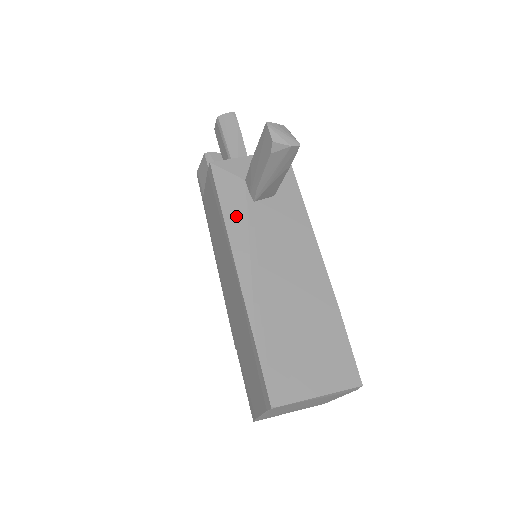
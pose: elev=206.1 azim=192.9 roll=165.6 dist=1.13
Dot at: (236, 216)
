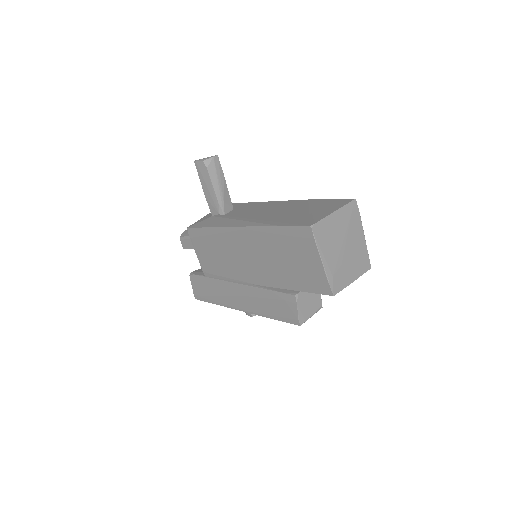
Dot at: (219, 222)
